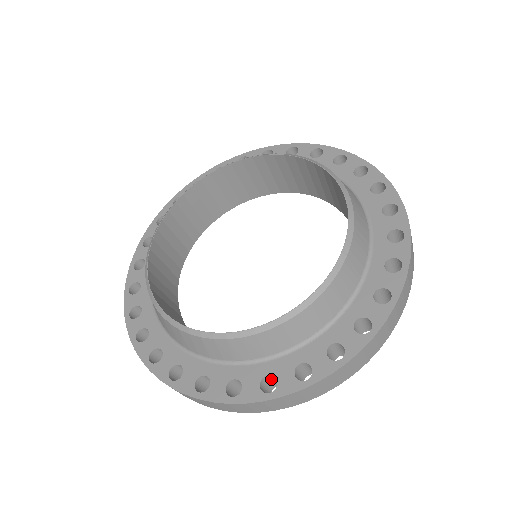
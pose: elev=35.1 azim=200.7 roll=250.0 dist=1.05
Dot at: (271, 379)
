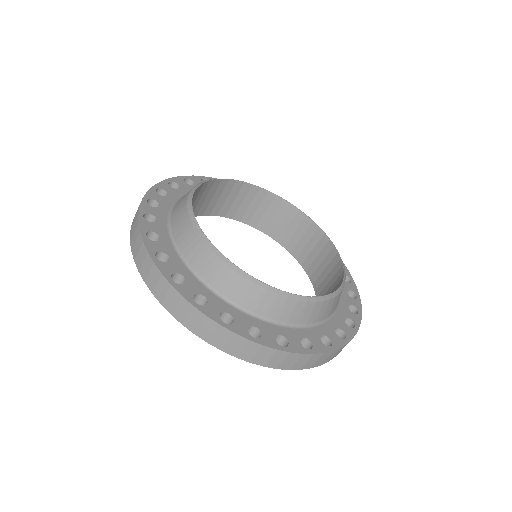
Dot at: occluded
